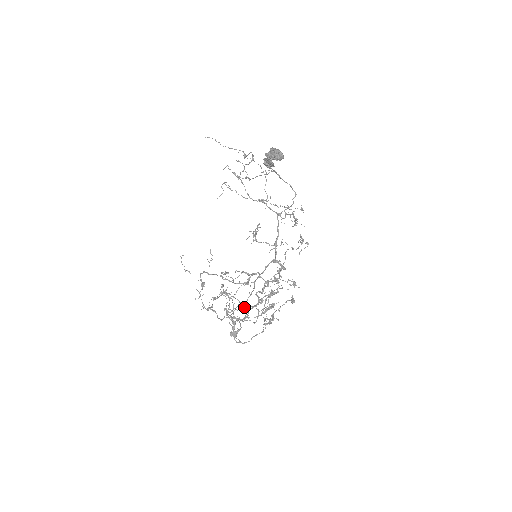
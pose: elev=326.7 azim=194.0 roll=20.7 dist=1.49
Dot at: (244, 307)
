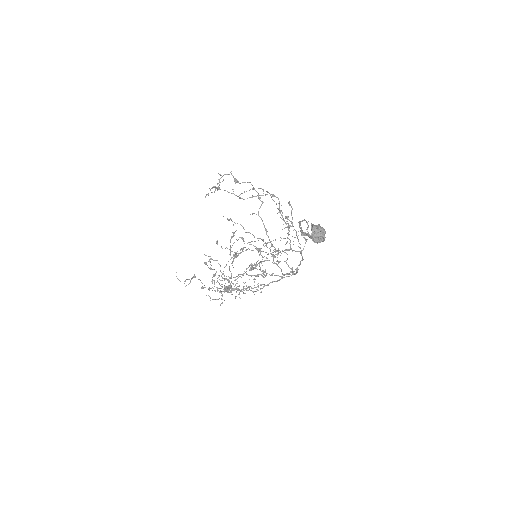
Dot at: occluded
